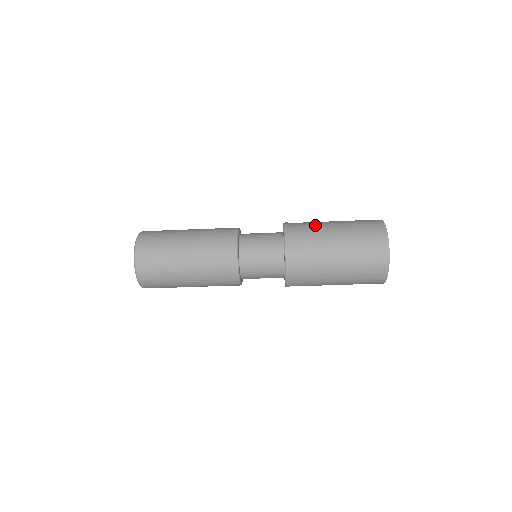
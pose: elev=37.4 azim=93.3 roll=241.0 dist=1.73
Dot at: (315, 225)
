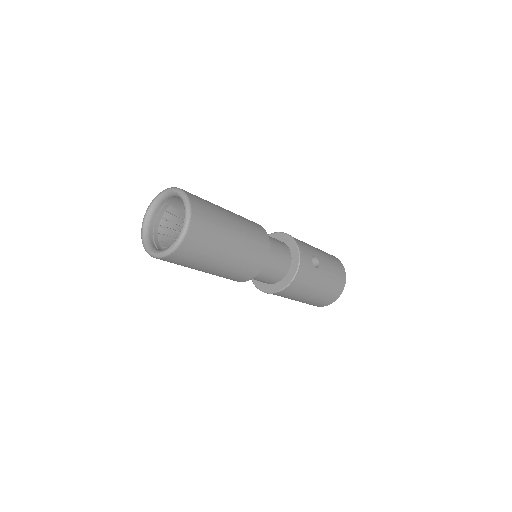
Dot at: (313, 257)
